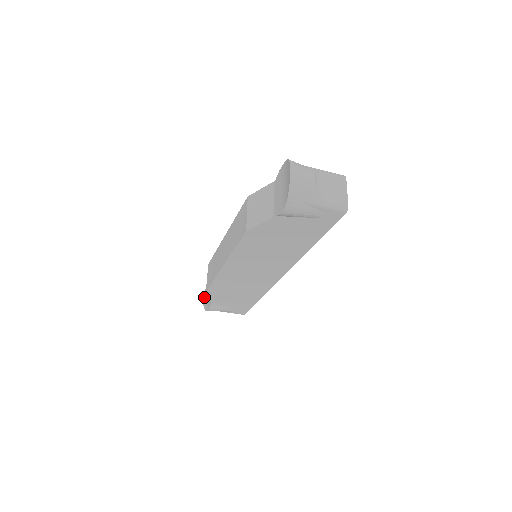
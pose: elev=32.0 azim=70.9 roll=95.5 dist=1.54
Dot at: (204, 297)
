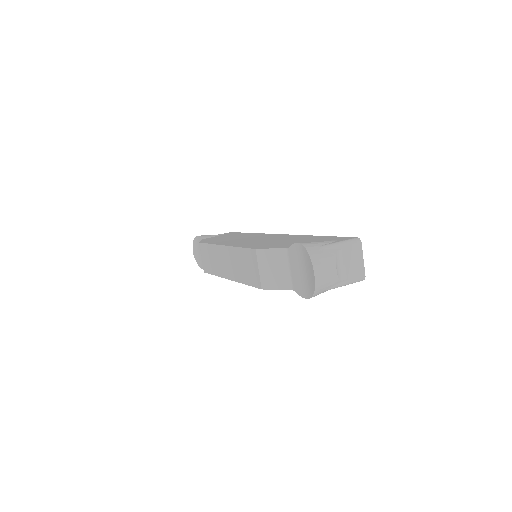
Dot at: (193, 251)
